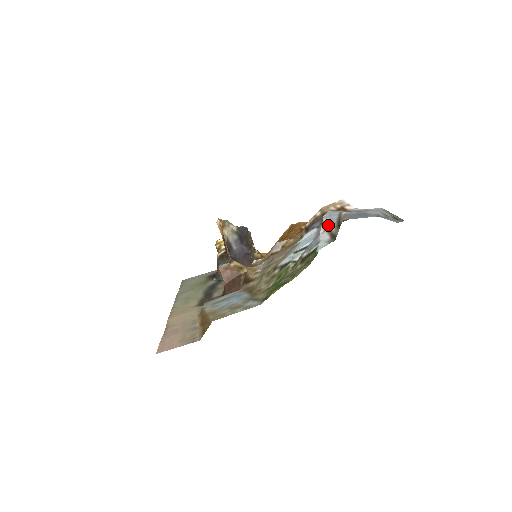
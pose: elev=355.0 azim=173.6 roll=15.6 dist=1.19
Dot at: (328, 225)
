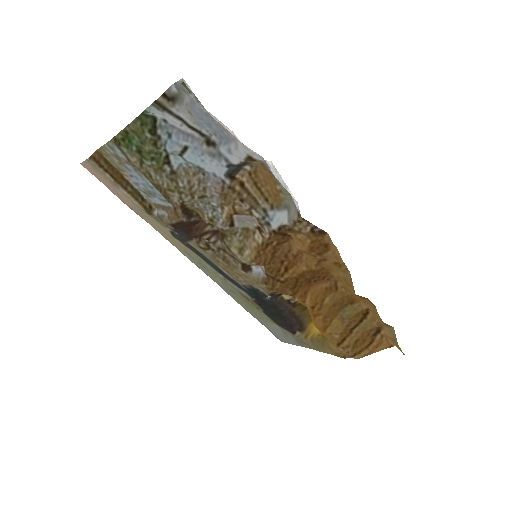
Dot at: (192, 124)
